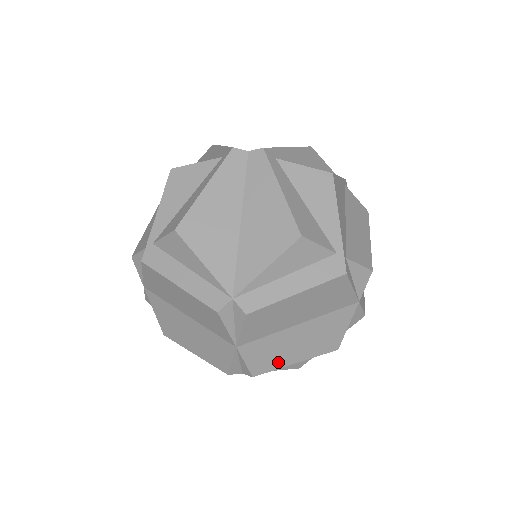
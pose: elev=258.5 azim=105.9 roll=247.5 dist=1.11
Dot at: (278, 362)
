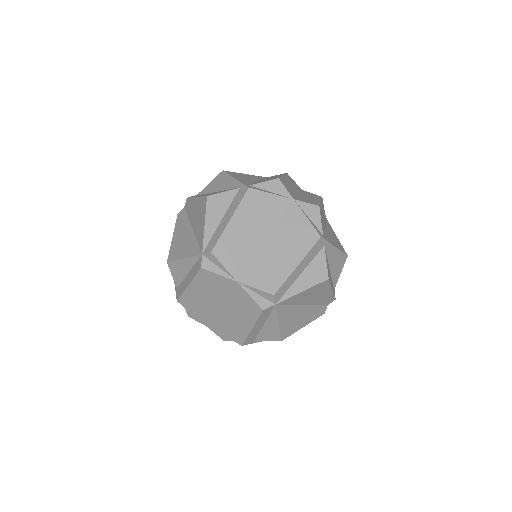
Dot at: (282, 274)
